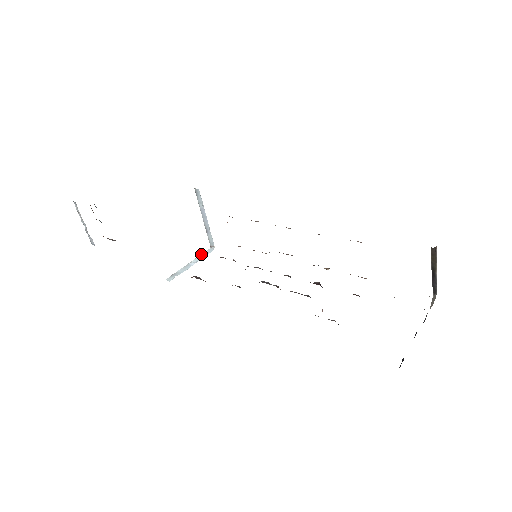
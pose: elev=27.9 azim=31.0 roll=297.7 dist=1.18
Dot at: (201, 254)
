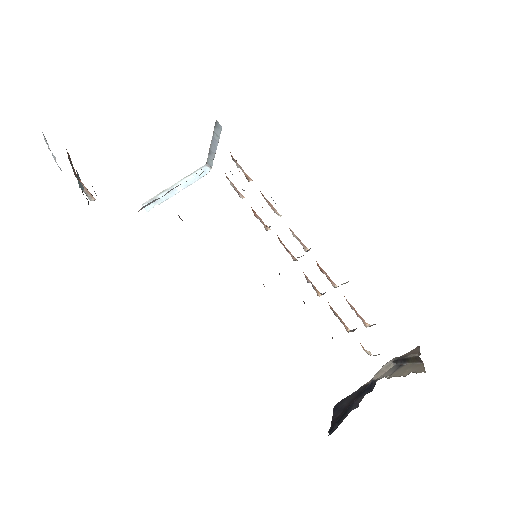
Dot at: (192, 174)
